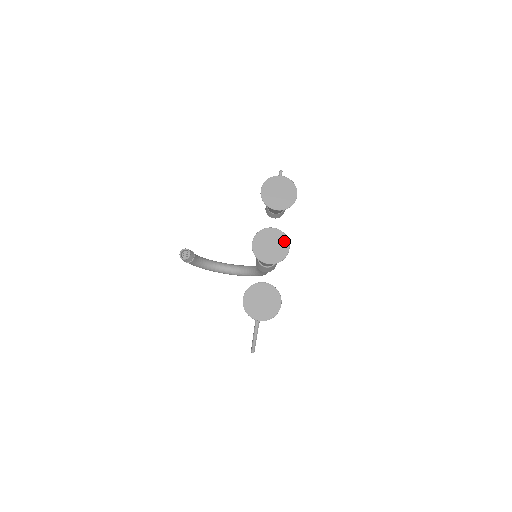
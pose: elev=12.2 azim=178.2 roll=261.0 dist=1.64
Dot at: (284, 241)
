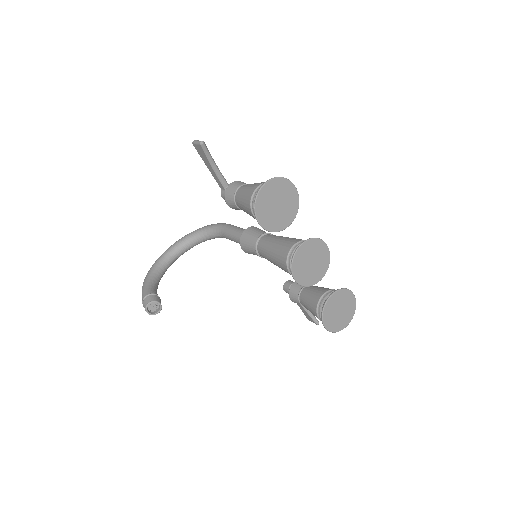
Dot at: (319, 245)
